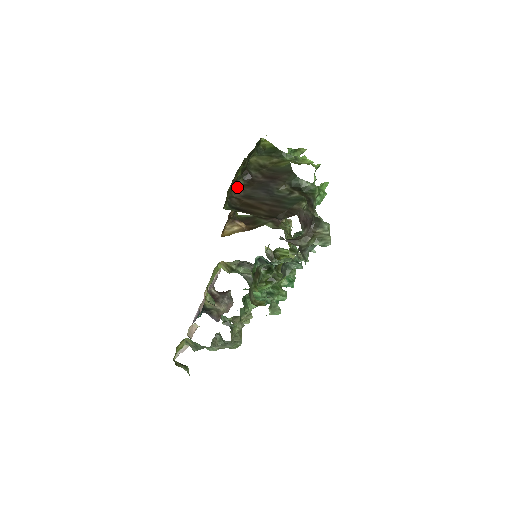
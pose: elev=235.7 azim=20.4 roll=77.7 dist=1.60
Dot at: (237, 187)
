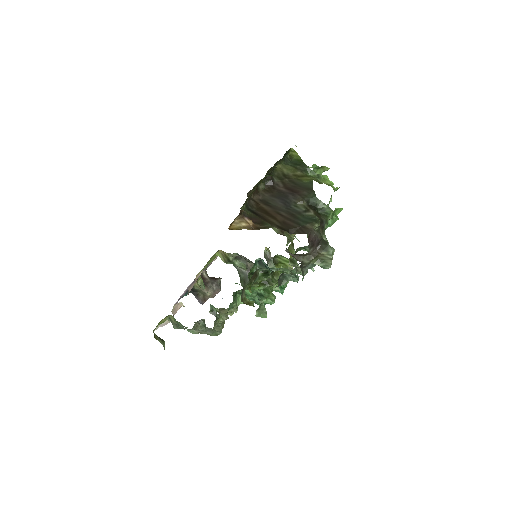
Dot at: (257, 190)
